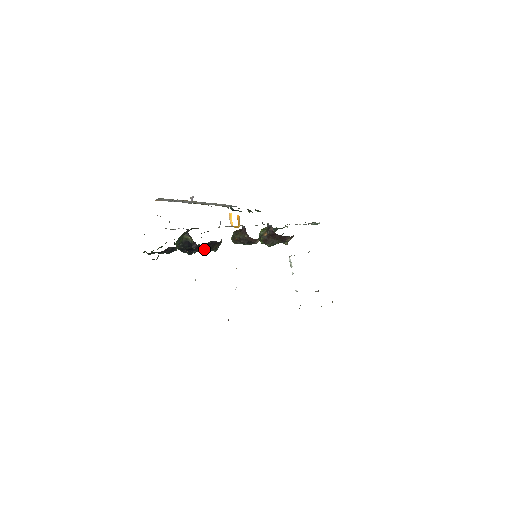
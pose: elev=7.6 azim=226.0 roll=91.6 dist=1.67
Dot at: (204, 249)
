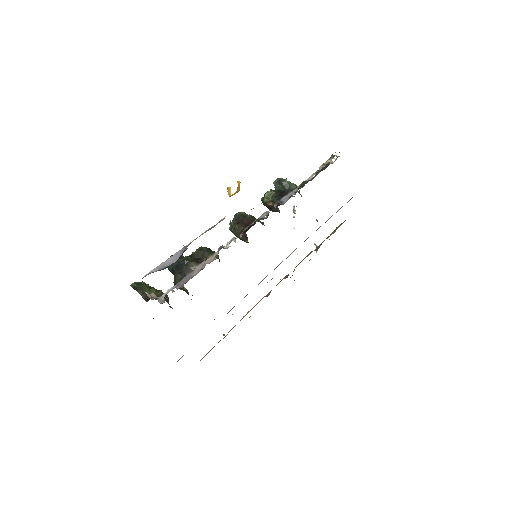
Dot at: occluded
